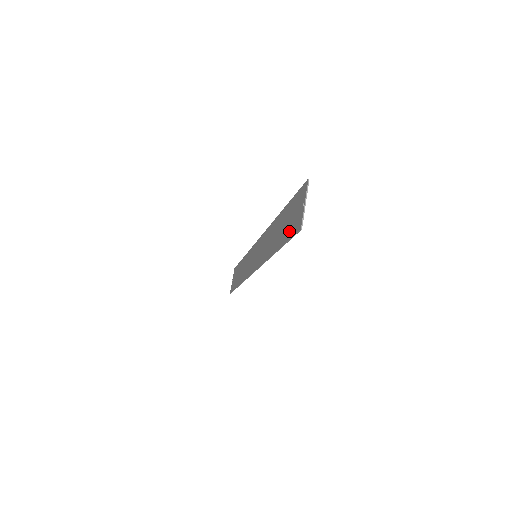
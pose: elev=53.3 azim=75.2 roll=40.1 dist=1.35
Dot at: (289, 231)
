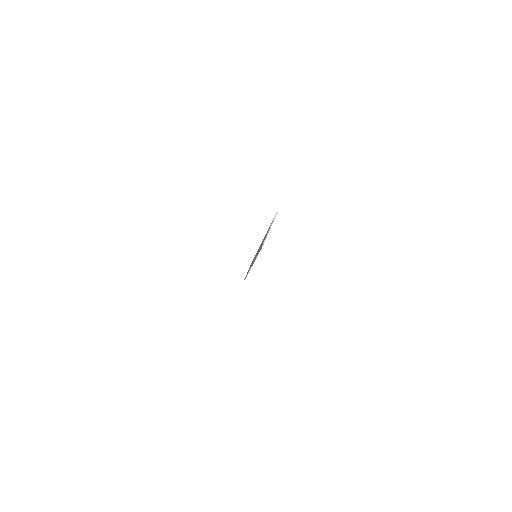
Dot at: occluded
